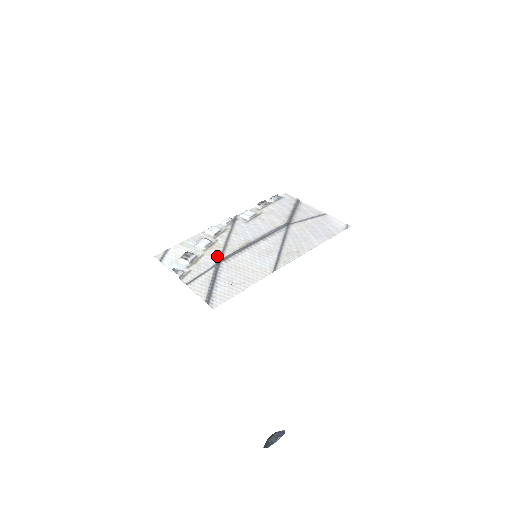
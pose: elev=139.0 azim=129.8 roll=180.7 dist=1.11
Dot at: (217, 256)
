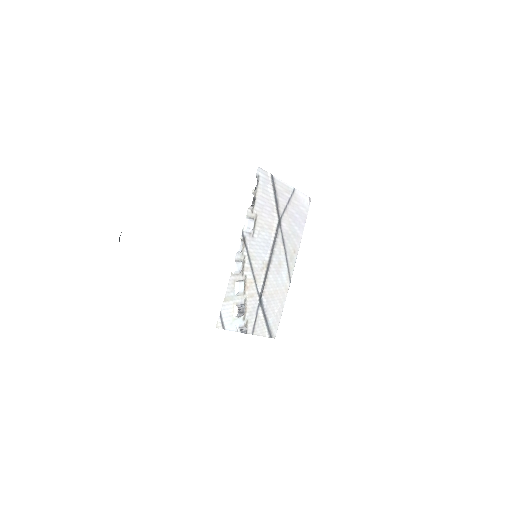
Dot at: (256, 294)
